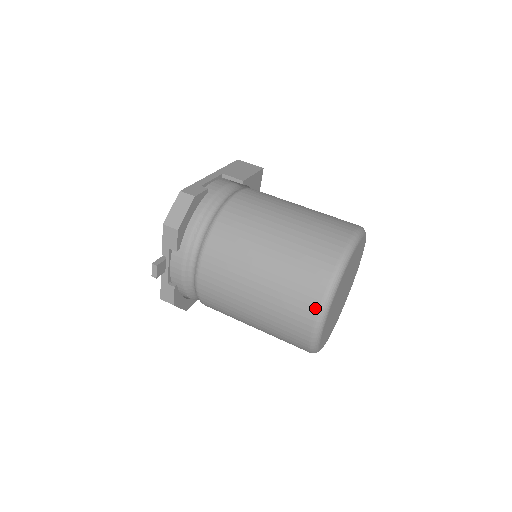
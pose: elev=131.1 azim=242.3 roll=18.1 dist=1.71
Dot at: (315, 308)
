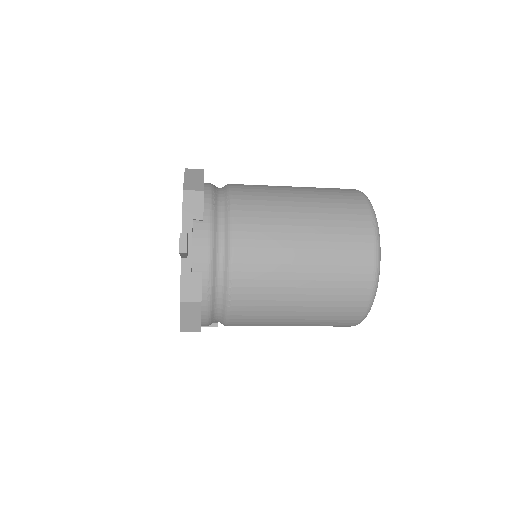
Dot at: (369, 229)
